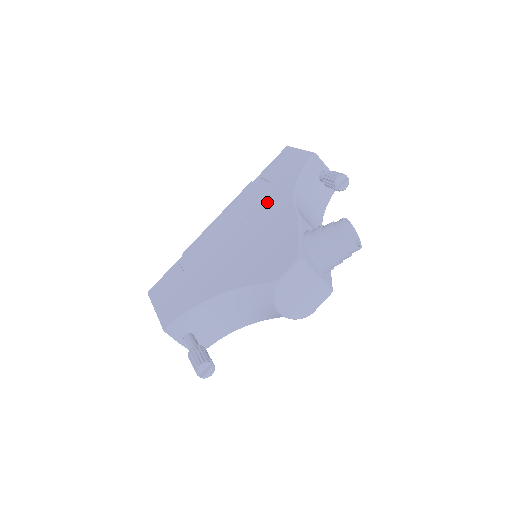
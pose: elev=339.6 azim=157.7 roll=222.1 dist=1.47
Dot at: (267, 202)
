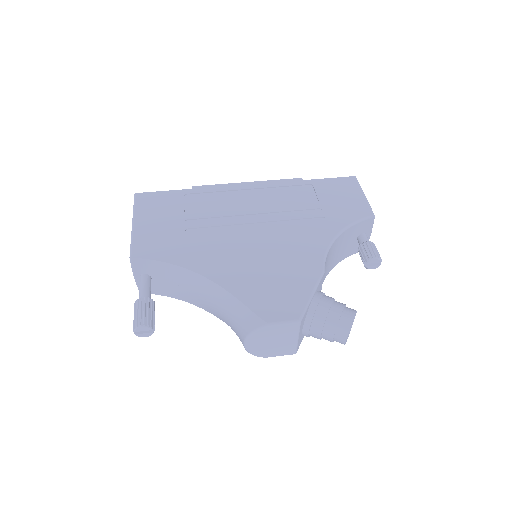
Dot at: (303, 221)
